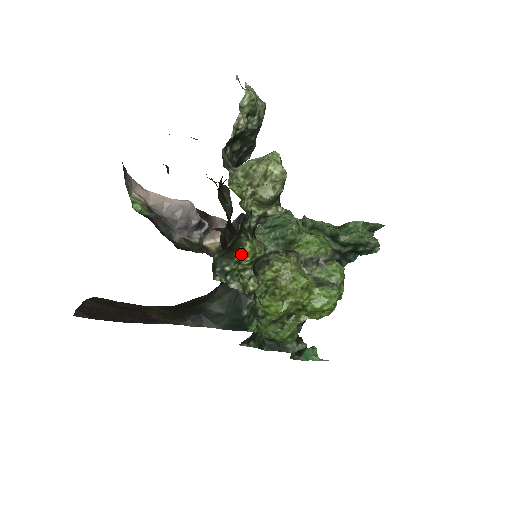
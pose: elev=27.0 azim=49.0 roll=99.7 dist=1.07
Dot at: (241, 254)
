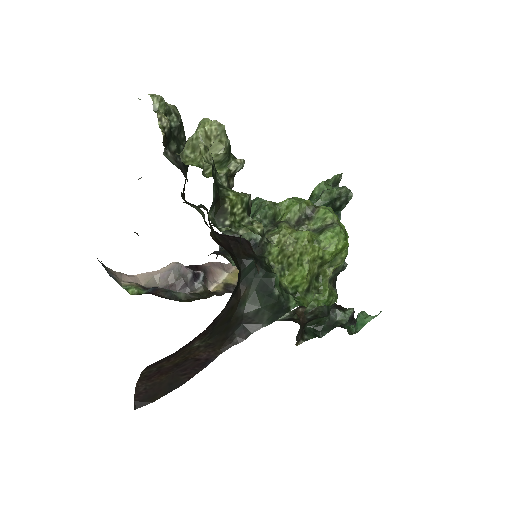
Dot at: (230, 205)
